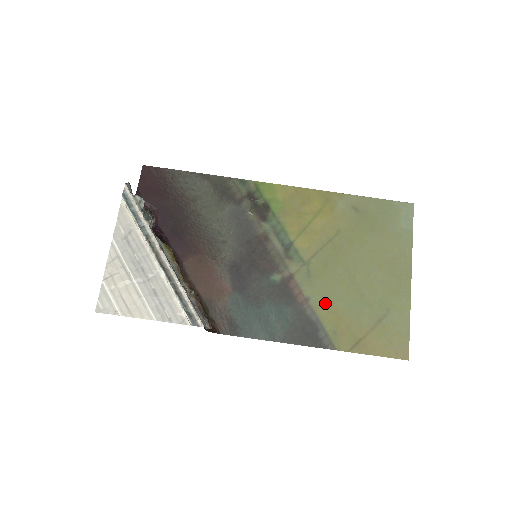
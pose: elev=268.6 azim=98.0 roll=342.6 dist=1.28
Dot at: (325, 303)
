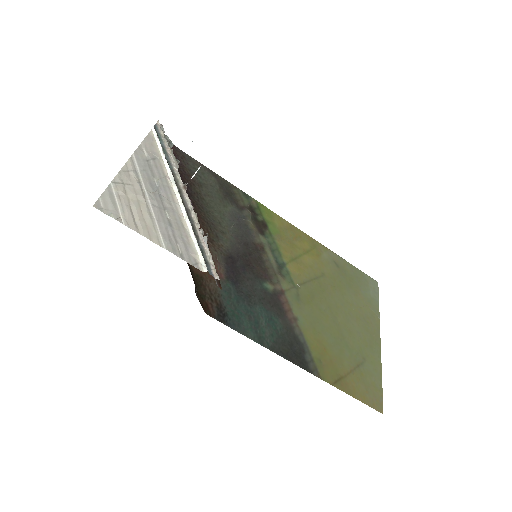
Dot at: (312, 329)
